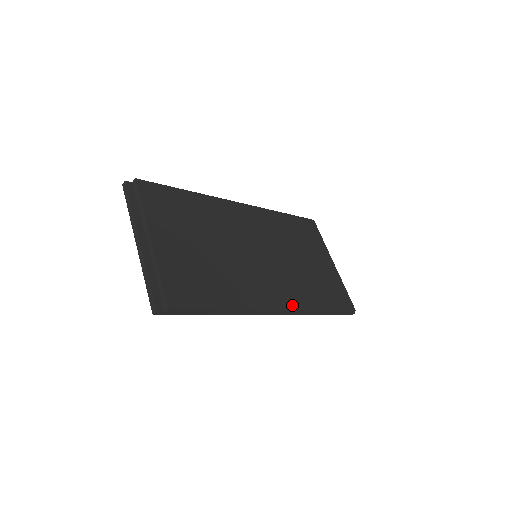
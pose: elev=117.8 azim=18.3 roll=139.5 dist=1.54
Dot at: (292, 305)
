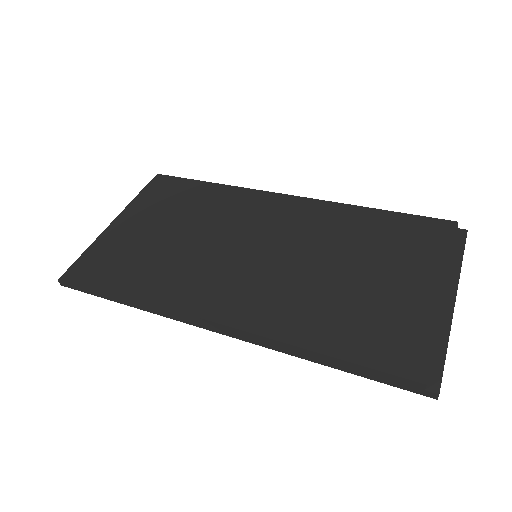
Dot at: (243, 322)
